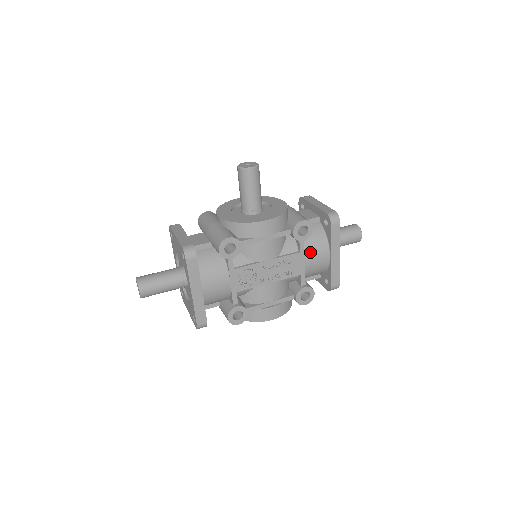
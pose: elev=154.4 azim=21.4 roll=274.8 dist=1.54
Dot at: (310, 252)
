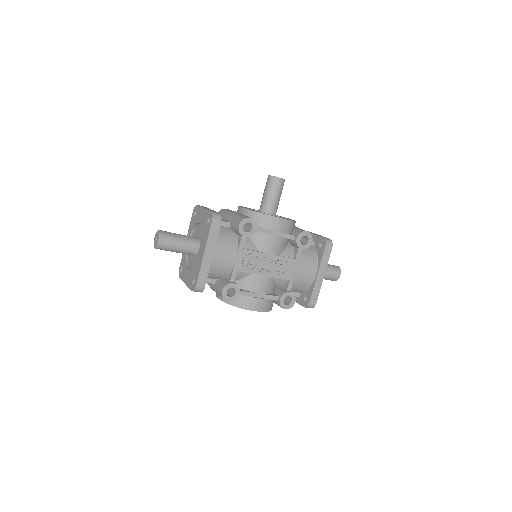
Dot at: (303, 263)
